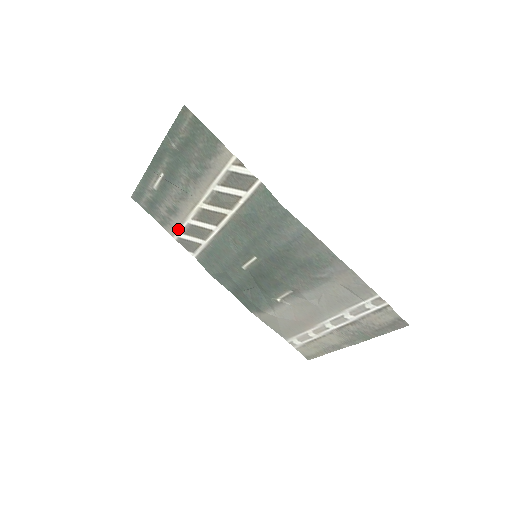
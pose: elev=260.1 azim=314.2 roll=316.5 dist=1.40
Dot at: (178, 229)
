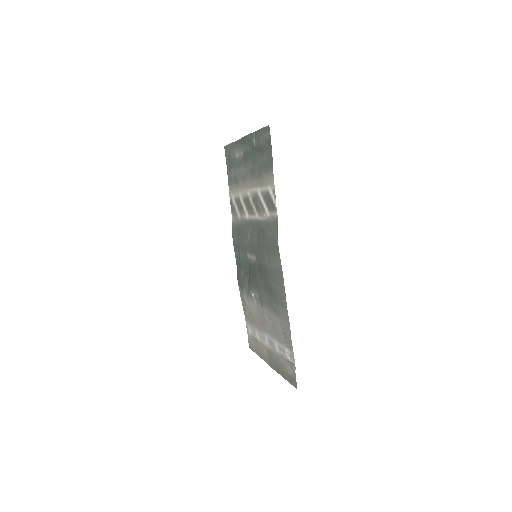
Dot at: (233, 193)
